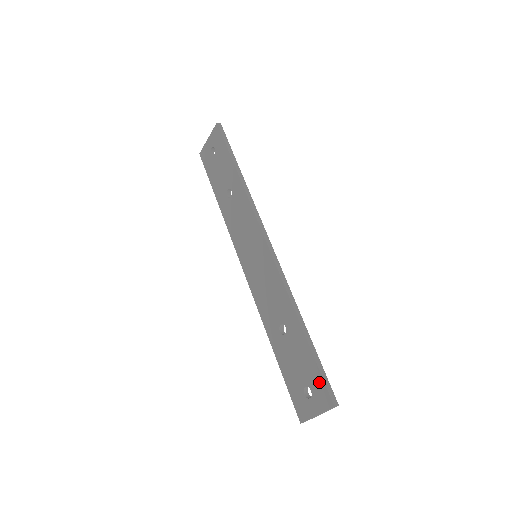
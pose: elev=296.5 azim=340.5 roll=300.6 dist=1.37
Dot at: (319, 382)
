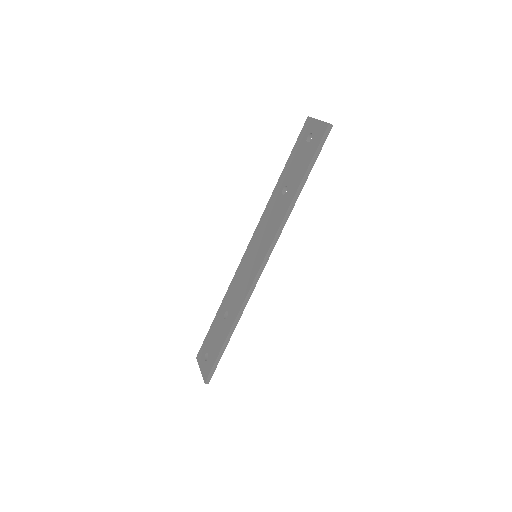
Dot at: (211, 365)
